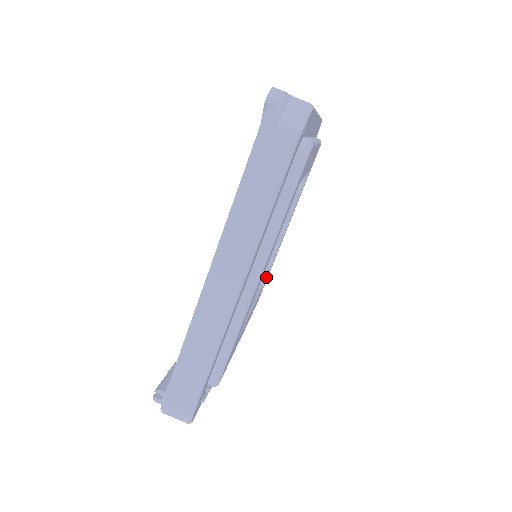
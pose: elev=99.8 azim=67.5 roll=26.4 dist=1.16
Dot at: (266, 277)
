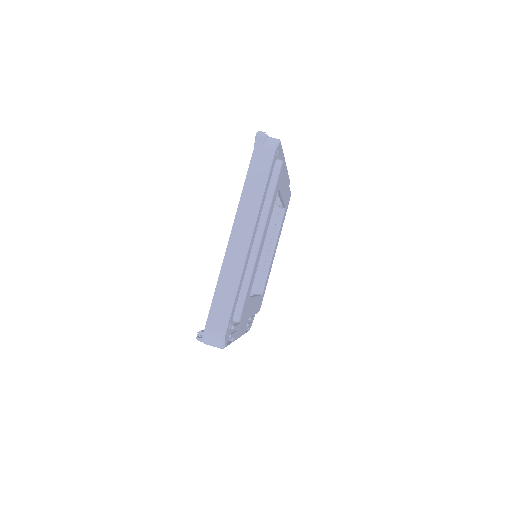
Dot at: (264, 286)
